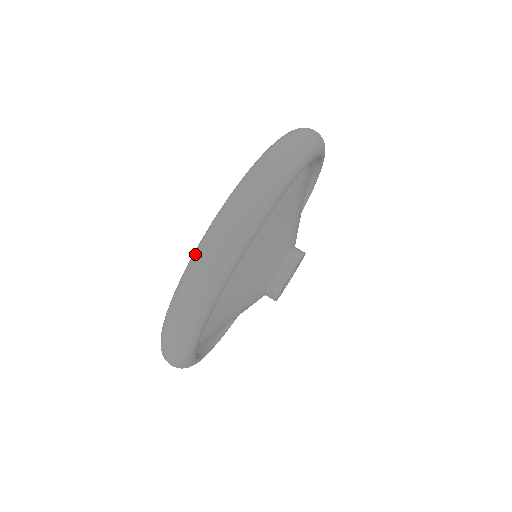
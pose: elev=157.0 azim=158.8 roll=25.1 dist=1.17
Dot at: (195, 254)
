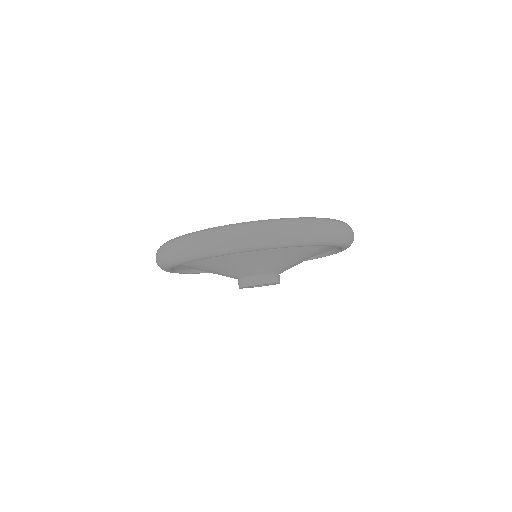
Dot at: (222, 227)
